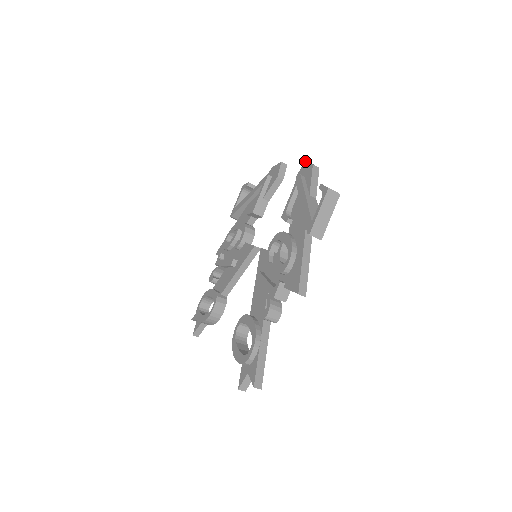
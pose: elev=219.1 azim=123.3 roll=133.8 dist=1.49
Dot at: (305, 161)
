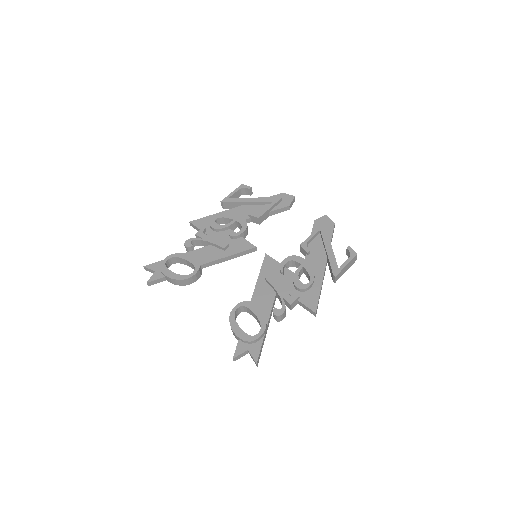
Dot at: (326, 215)
